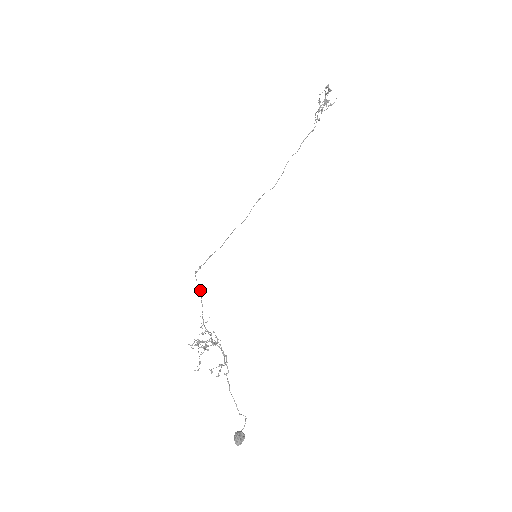
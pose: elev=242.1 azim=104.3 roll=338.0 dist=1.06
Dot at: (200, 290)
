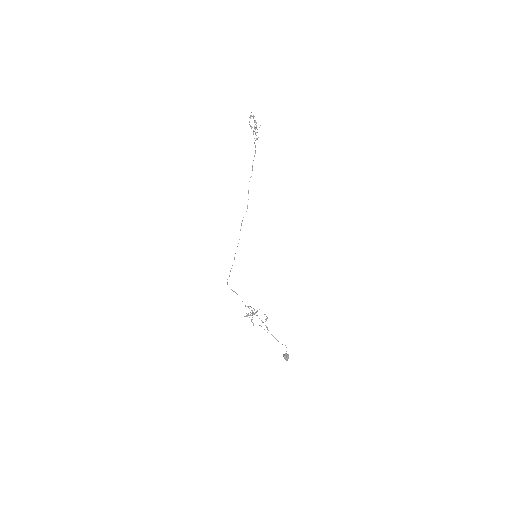
Dot at: (234, 291)
